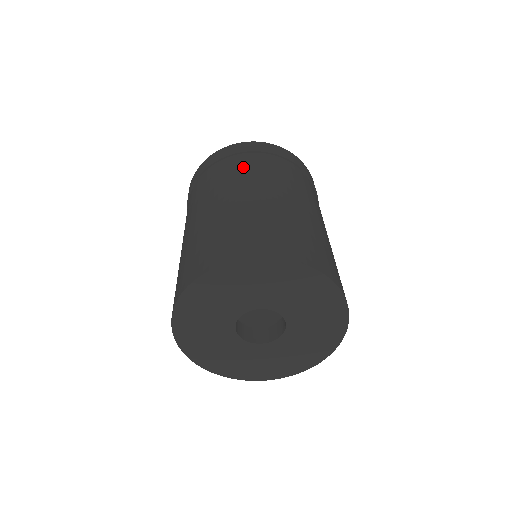
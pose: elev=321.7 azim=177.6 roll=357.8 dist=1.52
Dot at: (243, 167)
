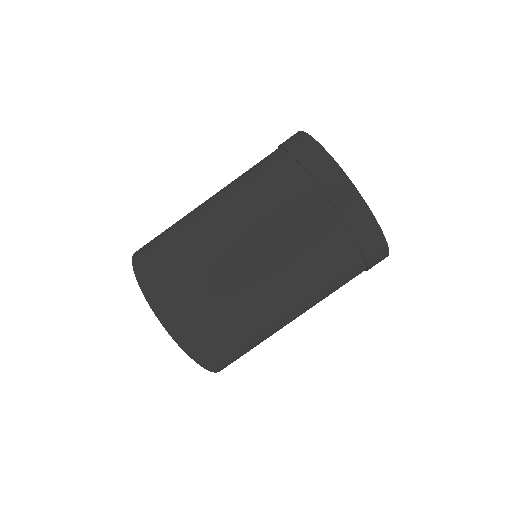
Dot at: (336, 279)
